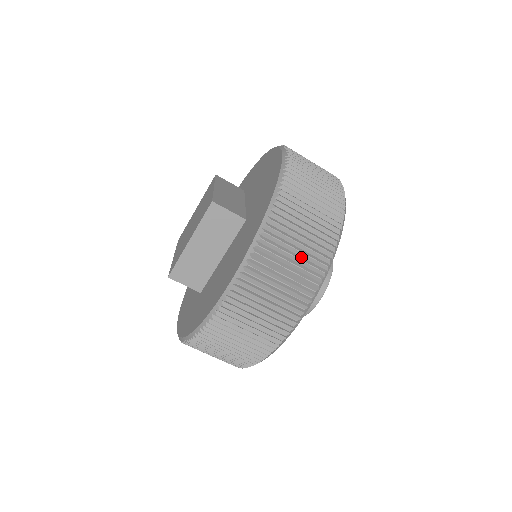
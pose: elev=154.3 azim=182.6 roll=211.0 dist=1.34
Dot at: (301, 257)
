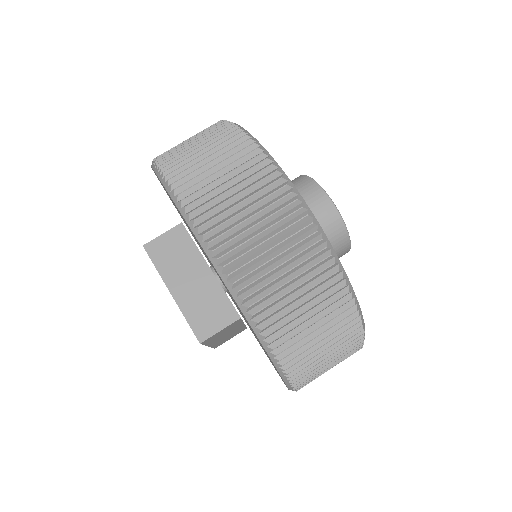
Dot at: (332, 344)
